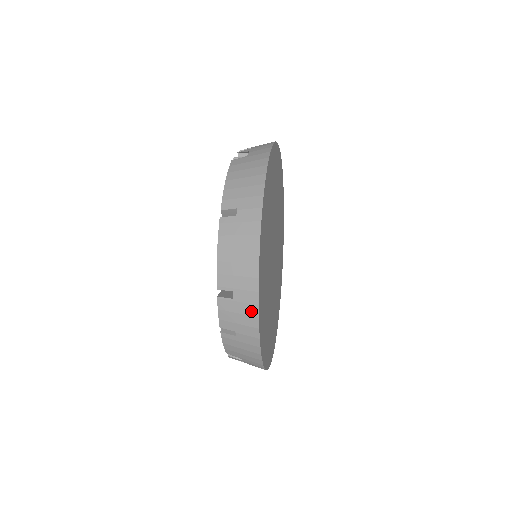
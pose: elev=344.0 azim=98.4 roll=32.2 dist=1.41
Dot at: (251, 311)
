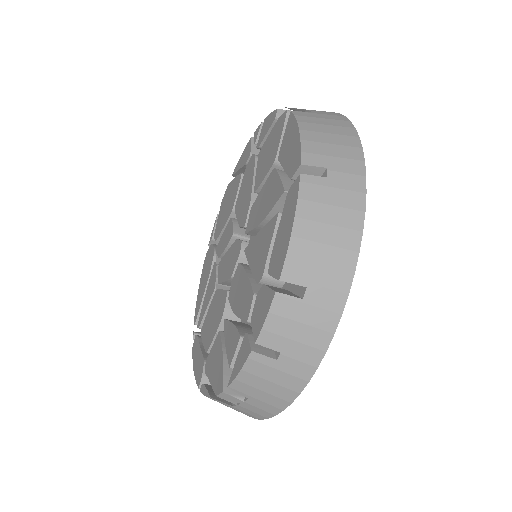
Dot at: (326, 322)
